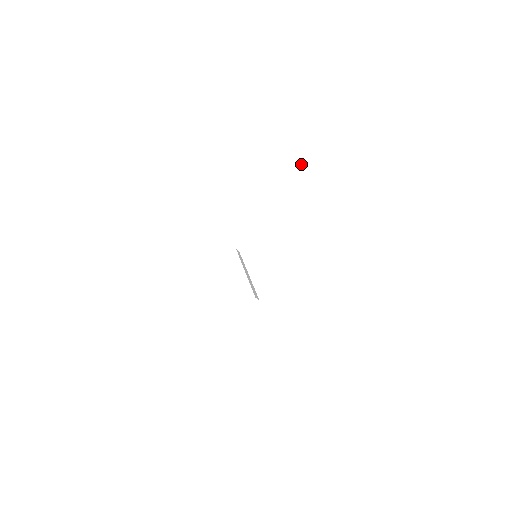
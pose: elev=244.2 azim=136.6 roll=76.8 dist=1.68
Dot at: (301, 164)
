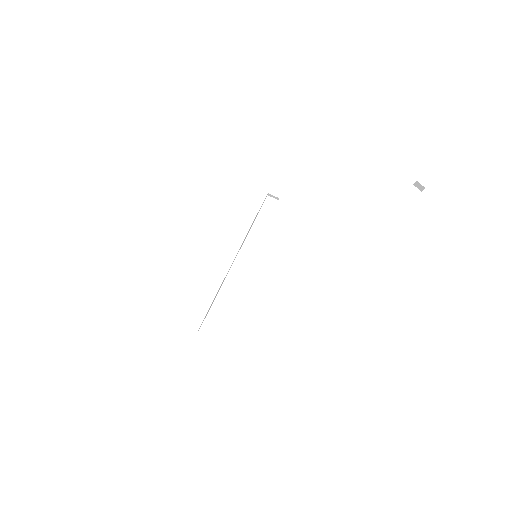
Dot at: (417, 185)
